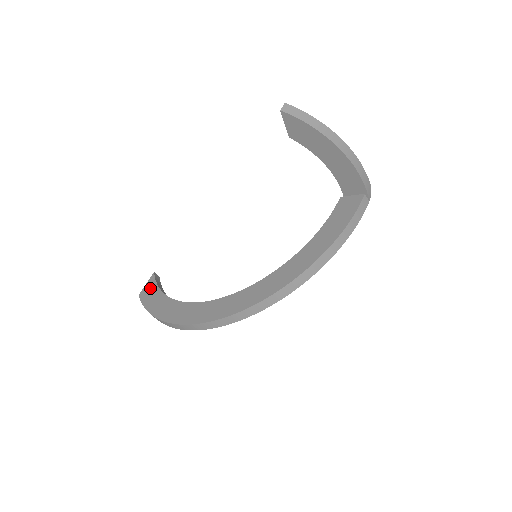
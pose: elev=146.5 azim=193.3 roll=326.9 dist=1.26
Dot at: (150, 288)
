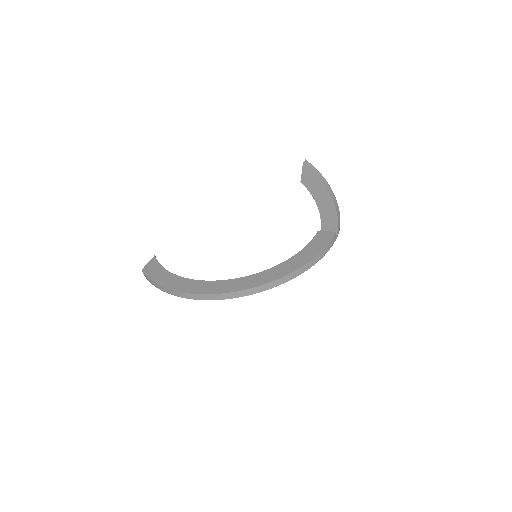
Dot at: (153, 266)
